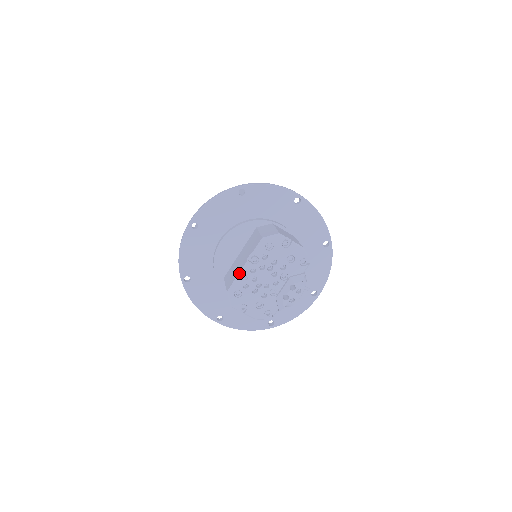
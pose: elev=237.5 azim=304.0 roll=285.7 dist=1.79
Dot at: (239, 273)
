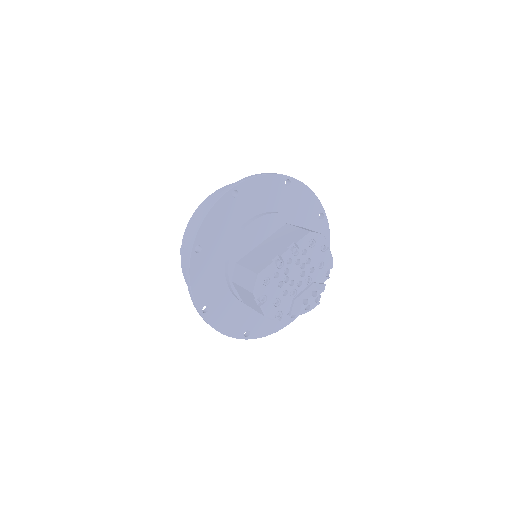
Dot at: (274, 259)
